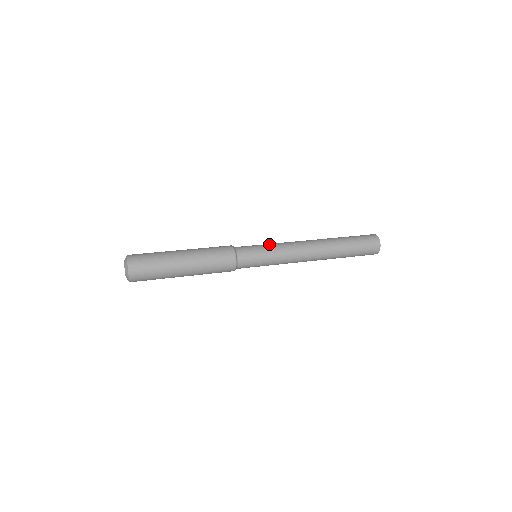
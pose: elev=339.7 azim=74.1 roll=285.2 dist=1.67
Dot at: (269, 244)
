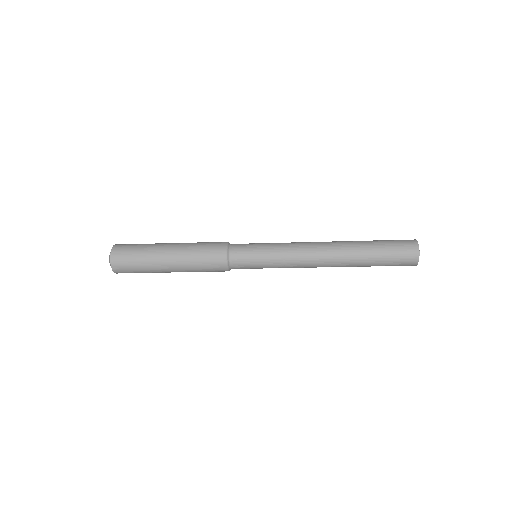
Dot at: occluded
